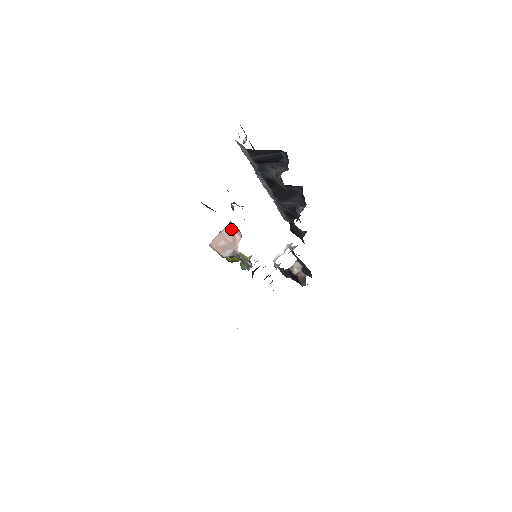
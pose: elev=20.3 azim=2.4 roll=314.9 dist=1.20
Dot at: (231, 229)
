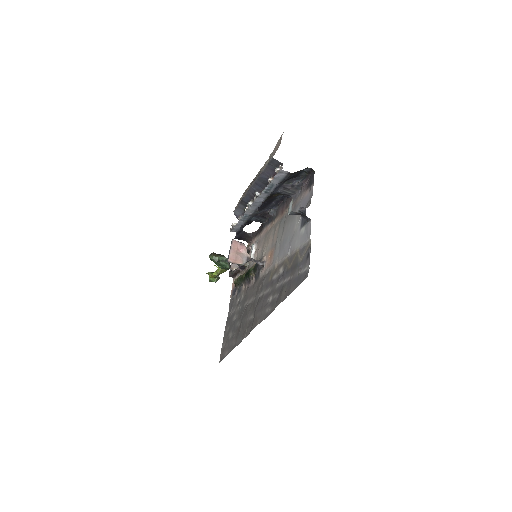
Dot at: (236, 244)
